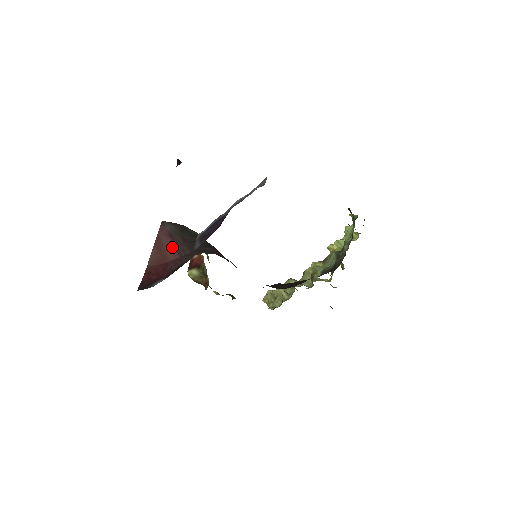
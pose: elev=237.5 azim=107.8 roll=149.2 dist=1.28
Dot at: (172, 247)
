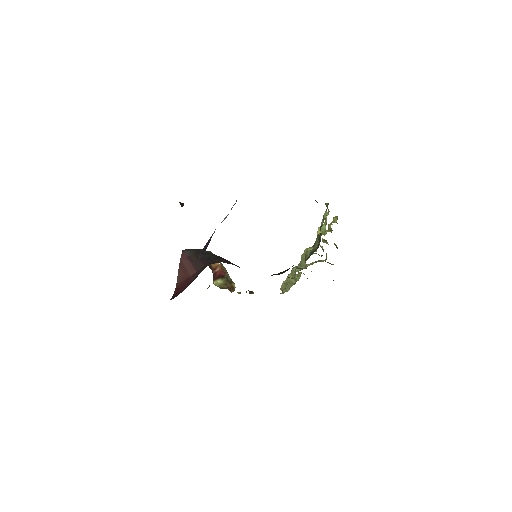
Dot at: (191, 266)
